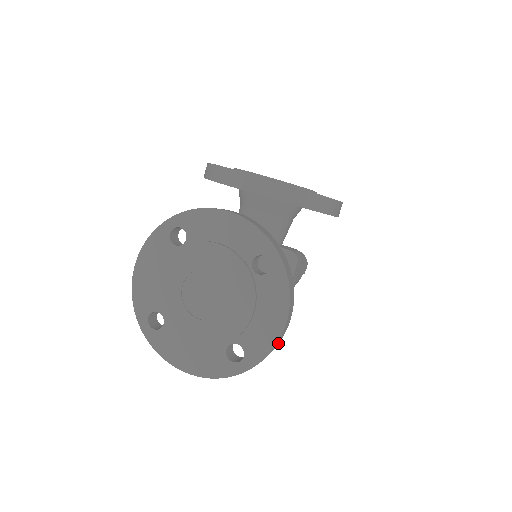
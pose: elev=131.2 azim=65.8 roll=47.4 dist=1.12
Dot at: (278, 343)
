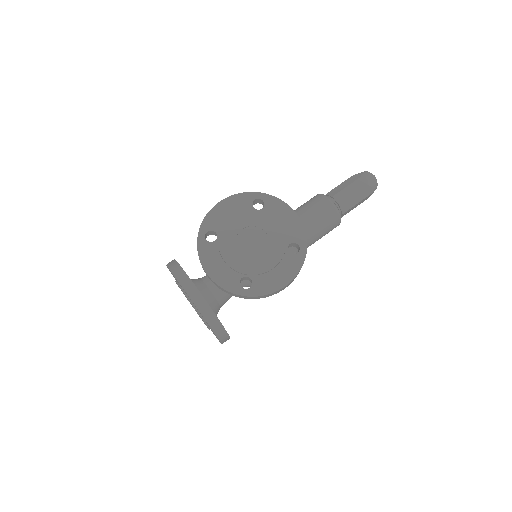
Dot at: occluded
